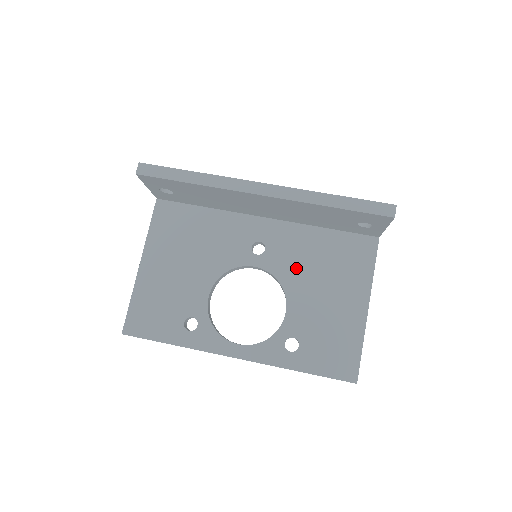
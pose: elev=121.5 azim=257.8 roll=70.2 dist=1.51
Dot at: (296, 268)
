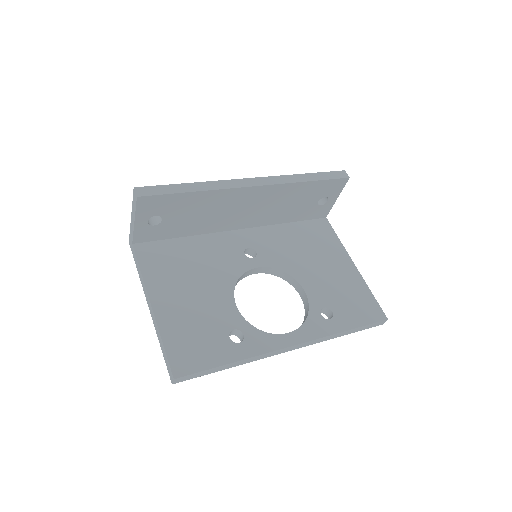
Dot at: (289, 257)
